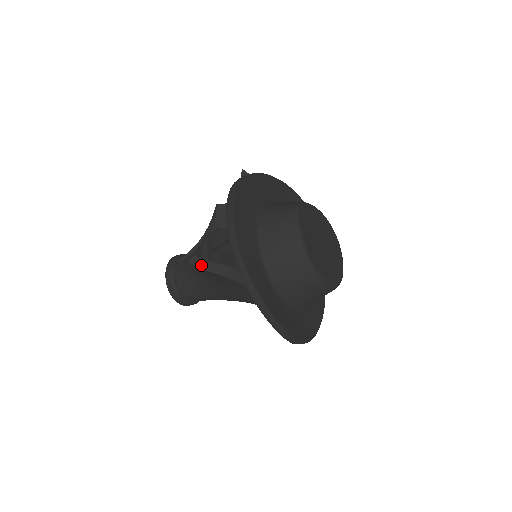
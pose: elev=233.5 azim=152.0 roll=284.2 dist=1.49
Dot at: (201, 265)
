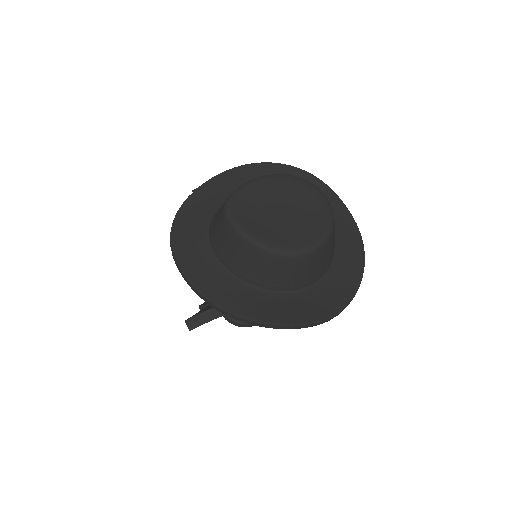
Dot at: (188, 326)
